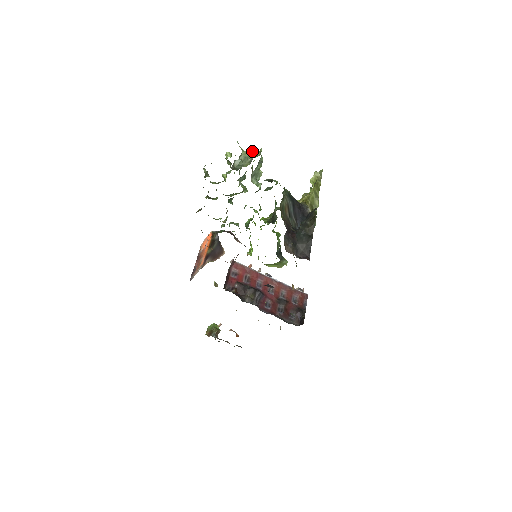
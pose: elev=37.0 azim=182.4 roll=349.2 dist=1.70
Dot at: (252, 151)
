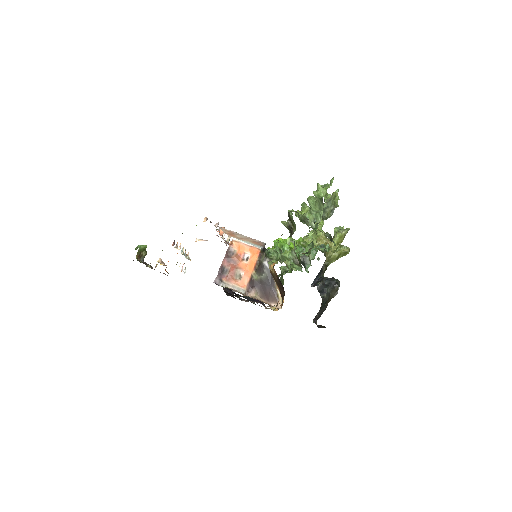
Dot at: occluded
